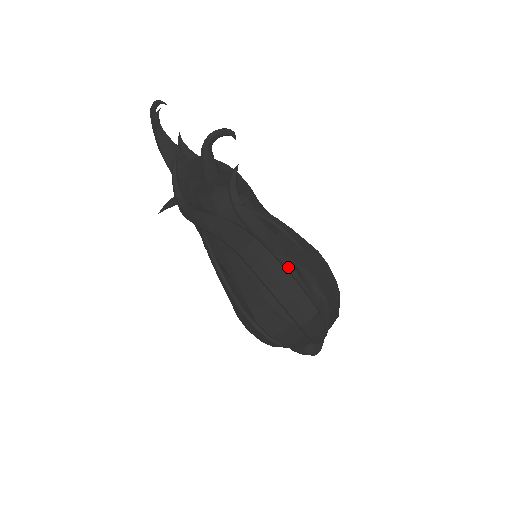
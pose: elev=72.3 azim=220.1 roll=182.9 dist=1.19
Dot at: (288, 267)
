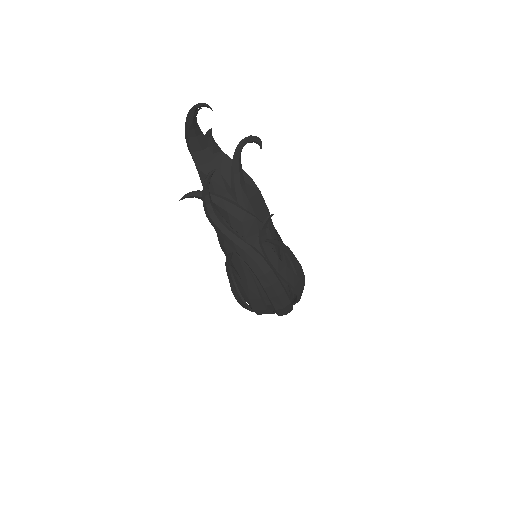
Dot at: (284, 284)
